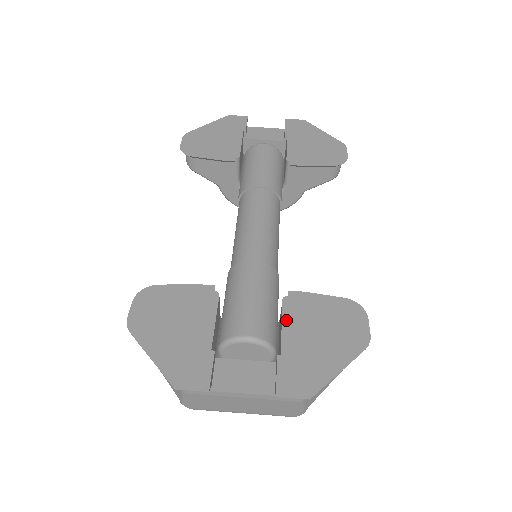
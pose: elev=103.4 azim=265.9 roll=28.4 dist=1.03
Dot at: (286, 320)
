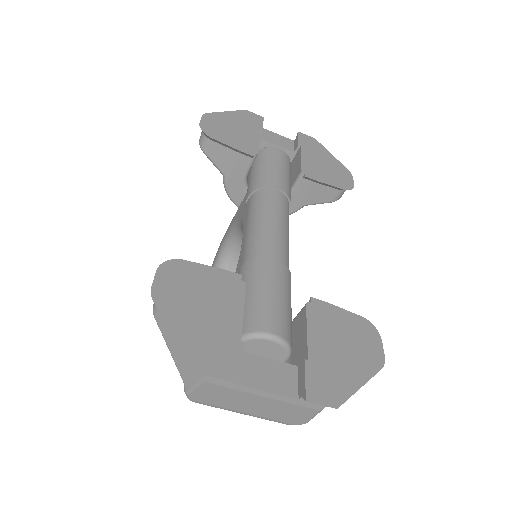
Dot at: (311, 326)
